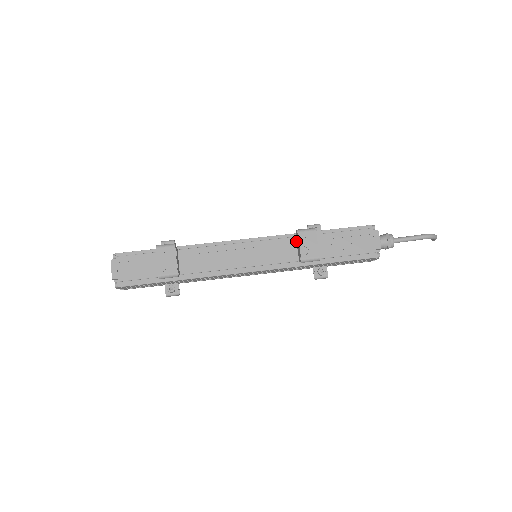
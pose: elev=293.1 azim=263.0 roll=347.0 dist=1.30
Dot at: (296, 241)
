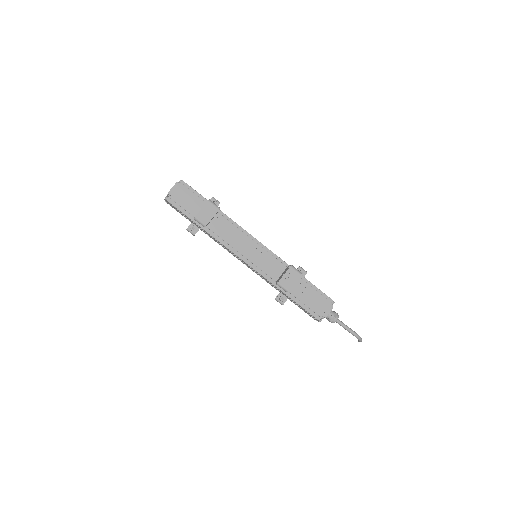
Dot at: (285, 270)
